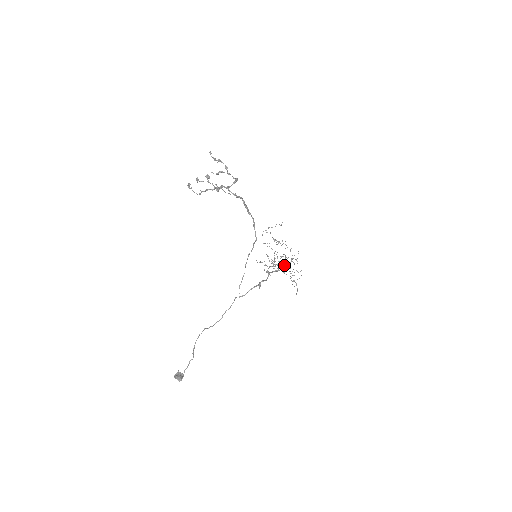
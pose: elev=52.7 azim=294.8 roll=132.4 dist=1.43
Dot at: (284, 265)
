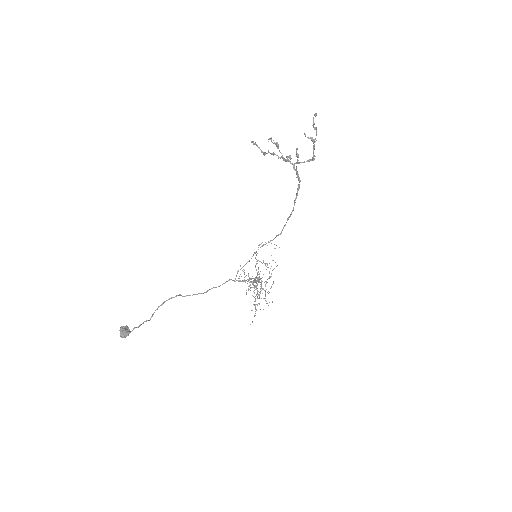
Dot at: occluded
